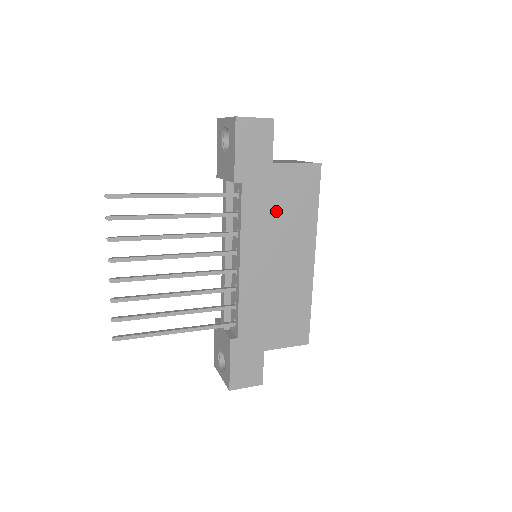
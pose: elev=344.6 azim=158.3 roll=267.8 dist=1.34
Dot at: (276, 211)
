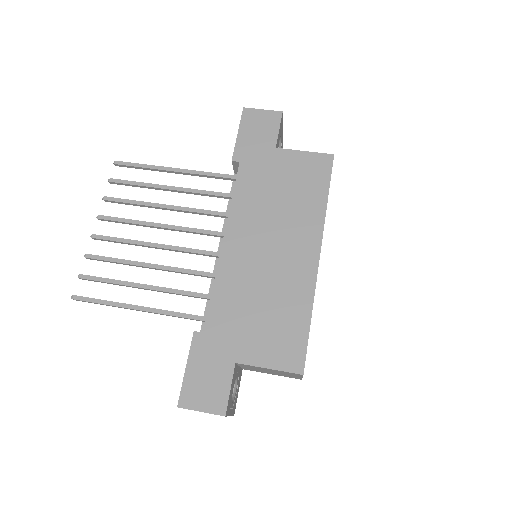
Dot at: (274, 194)
